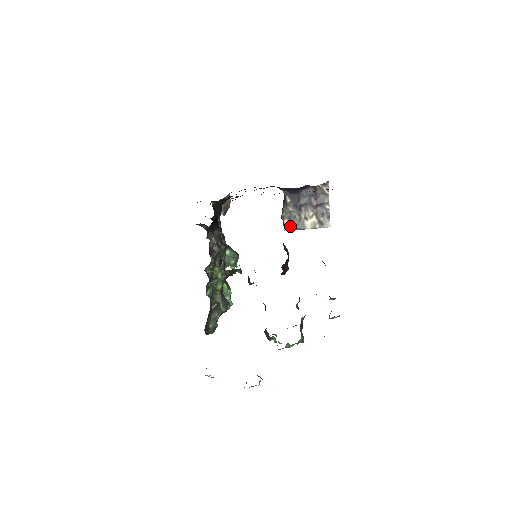
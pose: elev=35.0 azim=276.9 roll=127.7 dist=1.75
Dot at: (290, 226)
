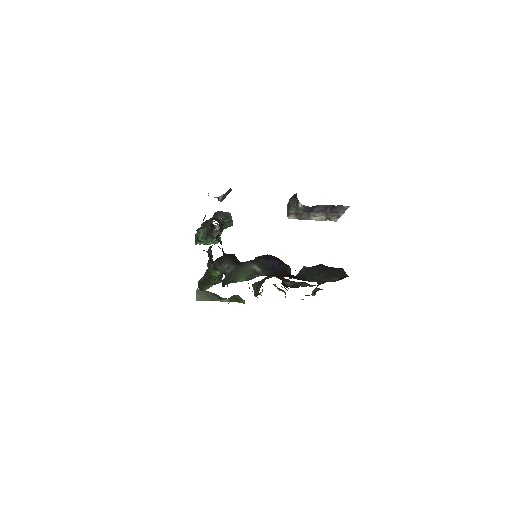
Dot at: (295, 217)
